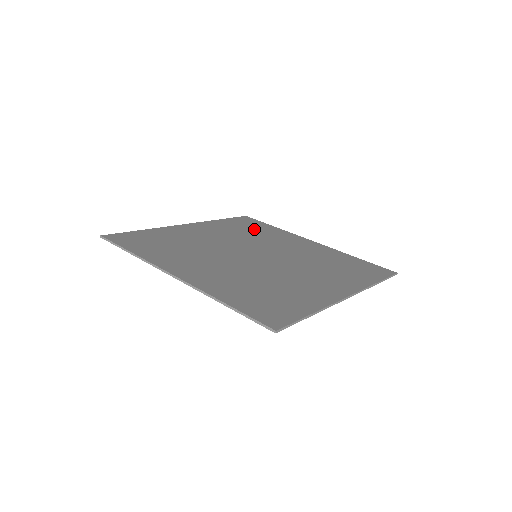
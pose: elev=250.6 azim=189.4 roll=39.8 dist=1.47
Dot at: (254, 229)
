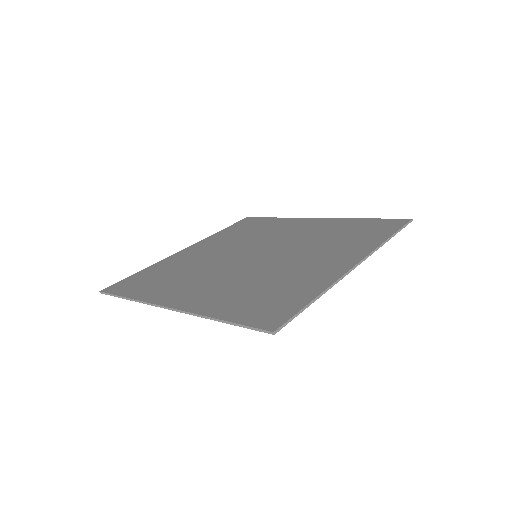
Dot at: (255, 228)
